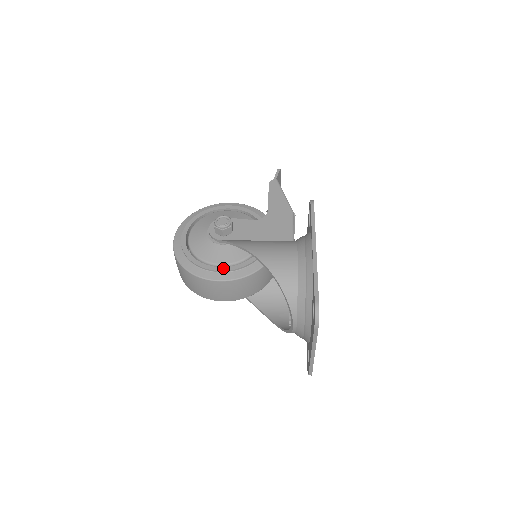
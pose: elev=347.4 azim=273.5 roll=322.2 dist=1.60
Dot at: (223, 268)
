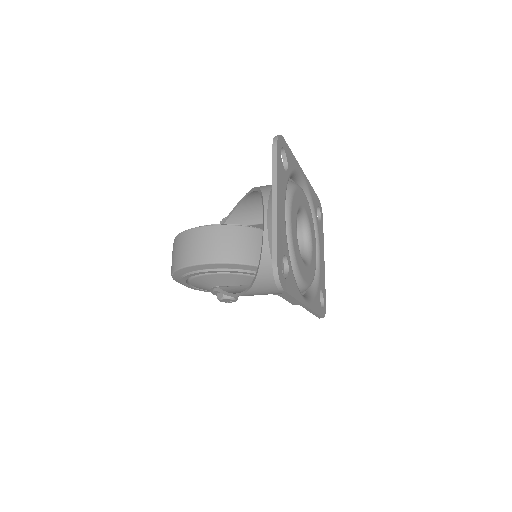
Dot at: occluded
